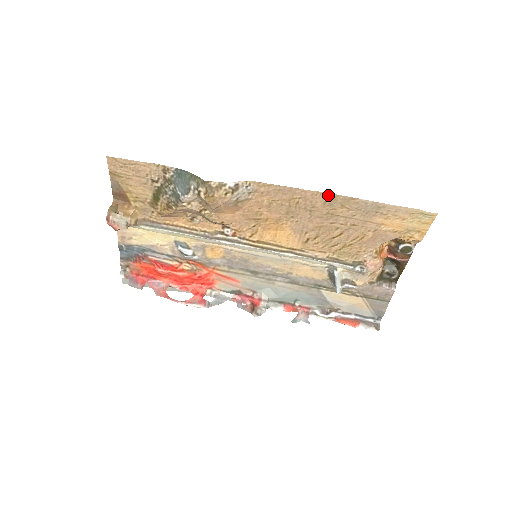
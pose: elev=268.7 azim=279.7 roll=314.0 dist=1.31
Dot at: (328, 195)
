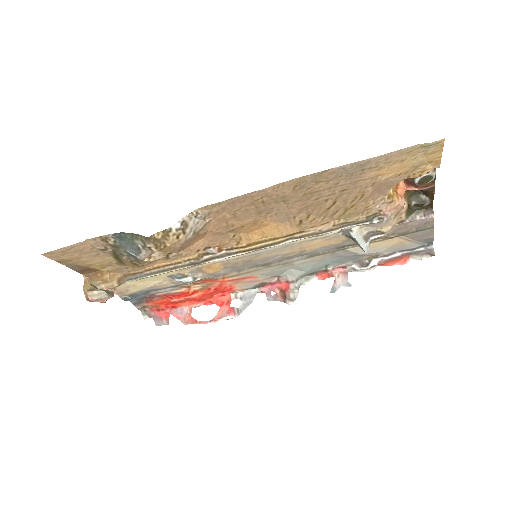
Dot at: (292, 181)
